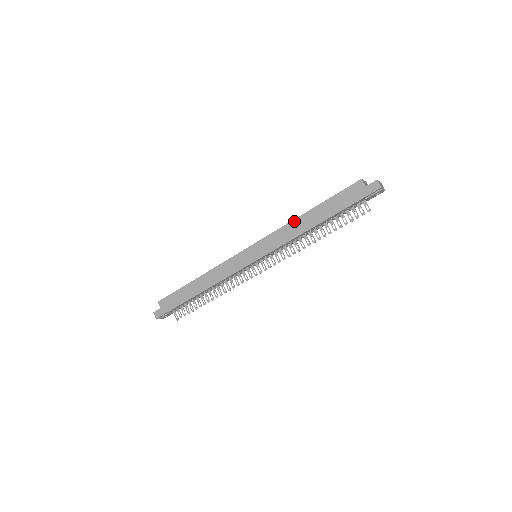
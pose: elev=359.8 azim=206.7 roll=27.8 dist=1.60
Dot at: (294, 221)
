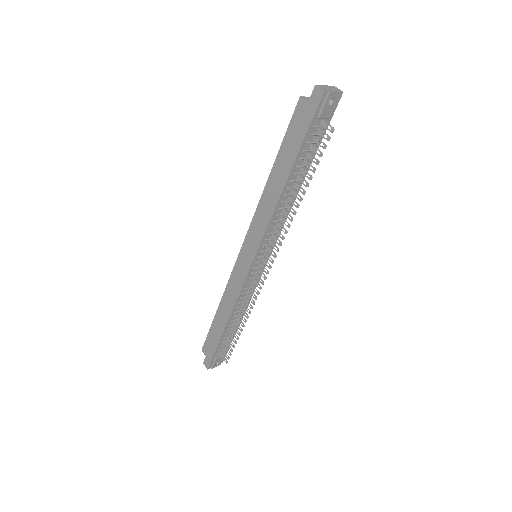
Dot at: (263, 194)
